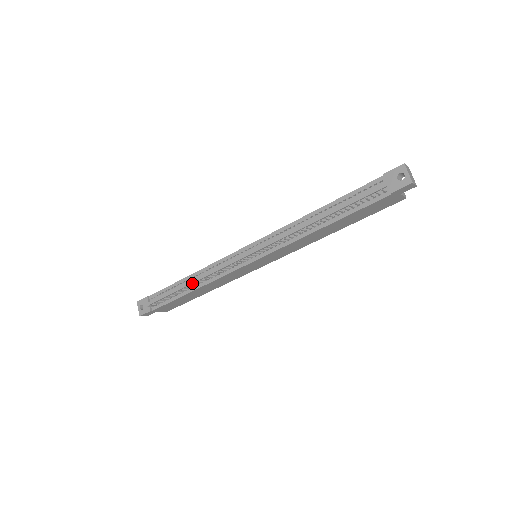
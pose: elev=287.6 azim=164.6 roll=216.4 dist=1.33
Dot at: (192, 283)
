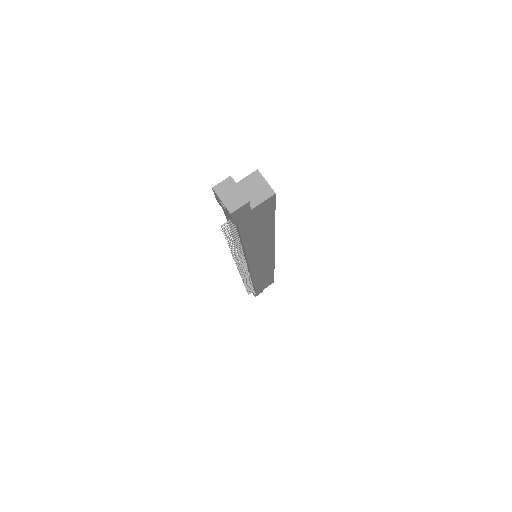
Dot at: occluded
